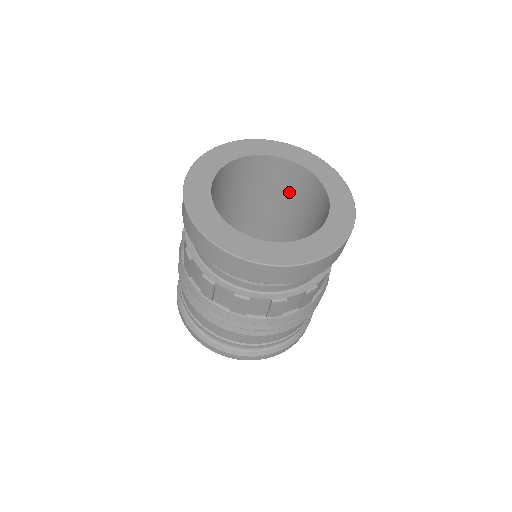
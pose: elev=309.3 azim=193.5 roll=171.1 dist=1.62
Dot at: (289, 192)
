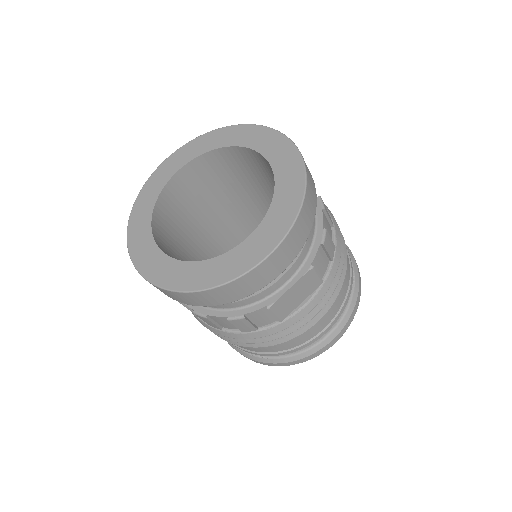
Dot at: occluded
